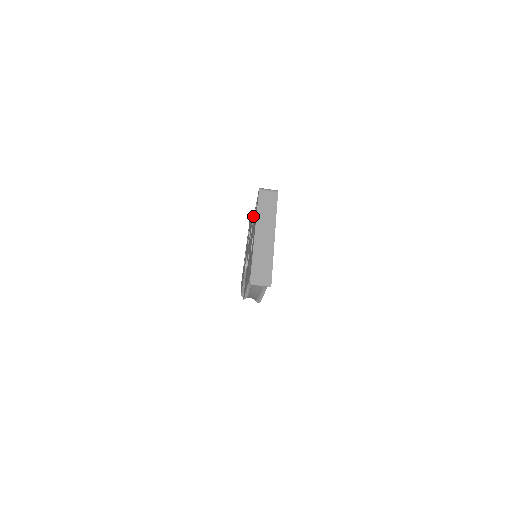
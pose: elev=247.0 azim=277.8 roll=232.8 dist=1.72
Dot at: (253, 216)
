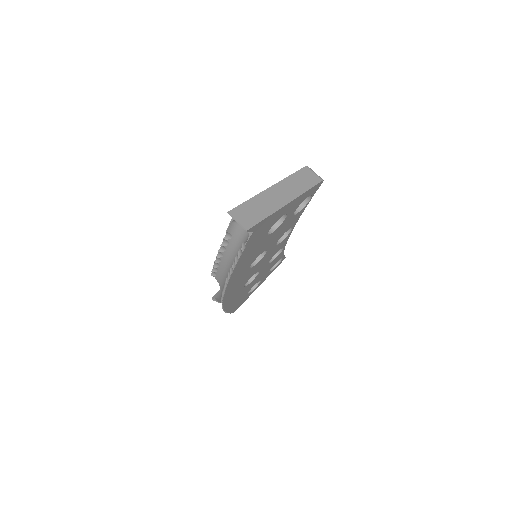
Dot at: occluded
